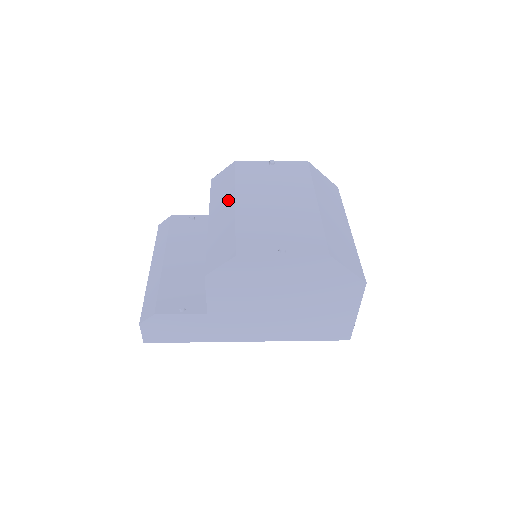
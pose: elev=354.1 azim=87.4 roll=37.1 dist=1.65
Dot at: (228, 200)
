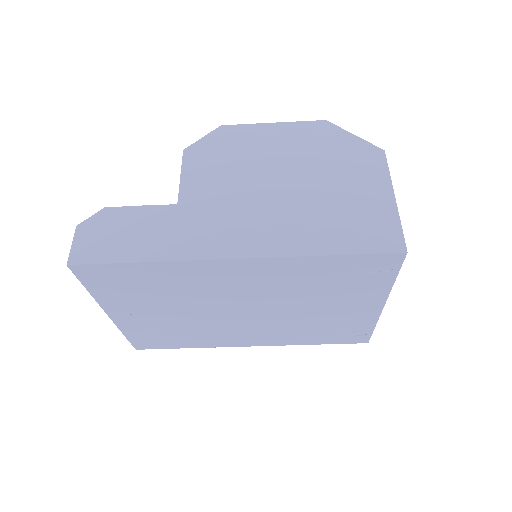
Dot at: occluded
